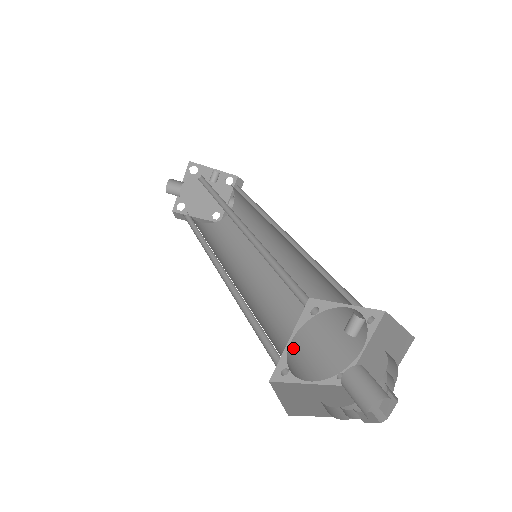
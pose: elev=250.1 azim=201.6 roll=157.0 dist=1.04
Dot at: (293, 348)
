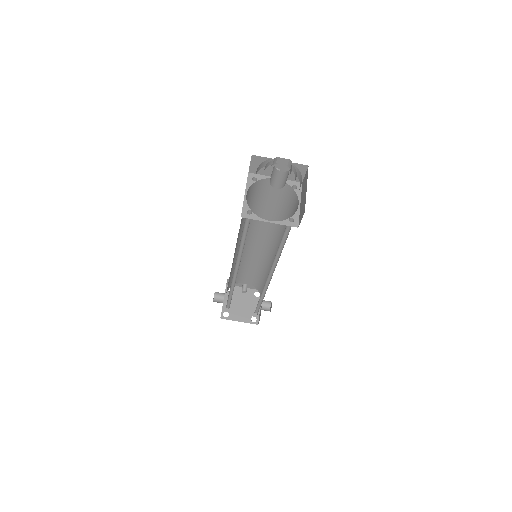
Dot at: occluded
